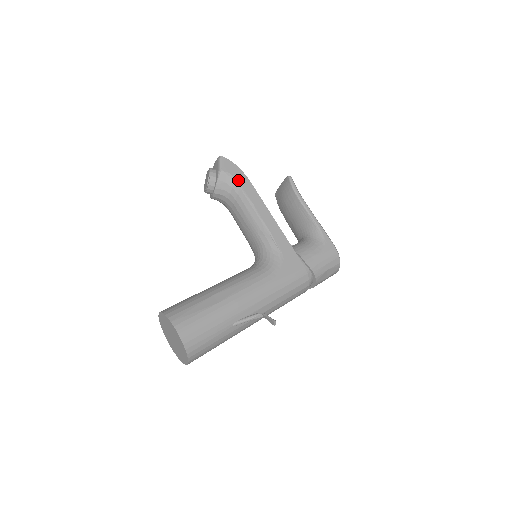
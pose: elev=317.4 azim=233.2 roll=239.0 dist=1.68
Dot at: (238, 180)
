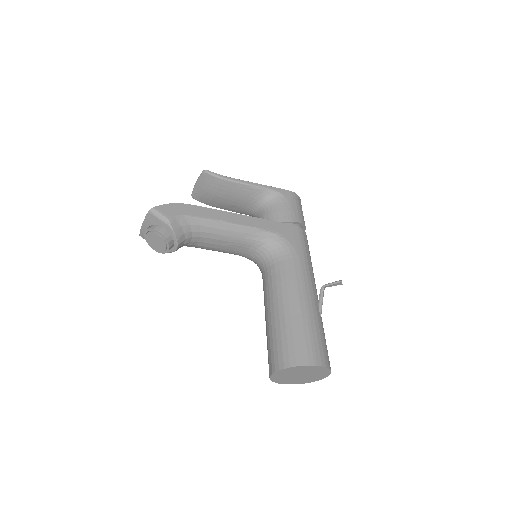
Dot at: (187, 214)
